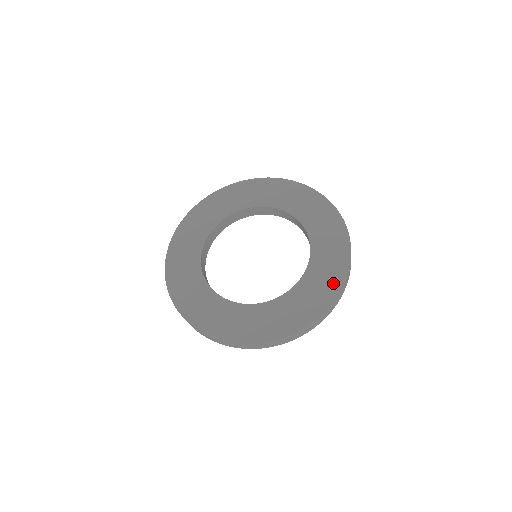
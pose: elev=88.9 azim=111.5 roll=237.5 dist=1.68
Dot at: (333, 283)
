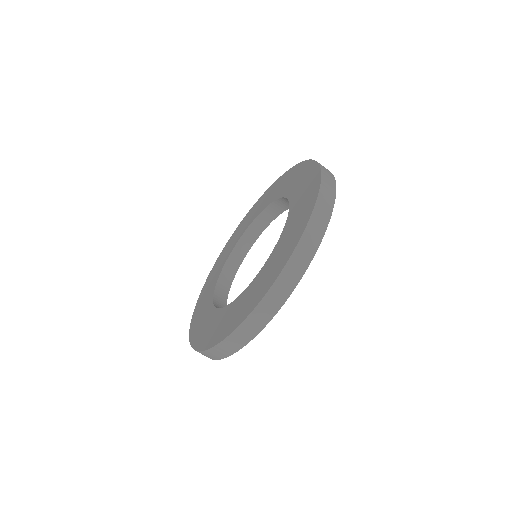
Dot at: (304, 169)
